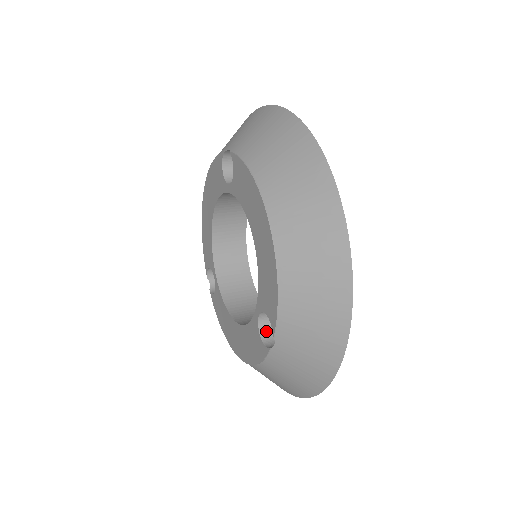
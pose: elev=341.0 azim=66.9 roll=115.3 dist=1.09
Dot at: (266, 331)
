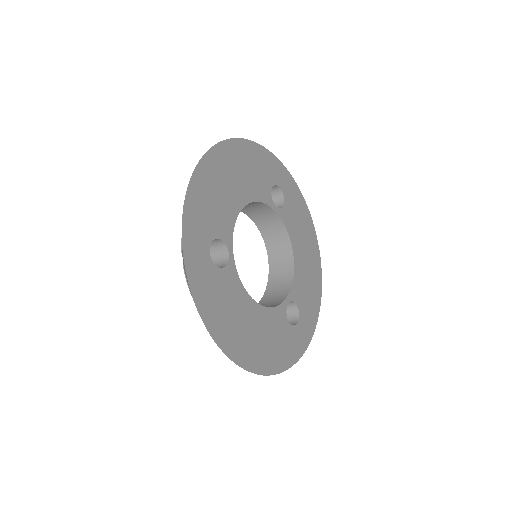
Dot at: occluded
